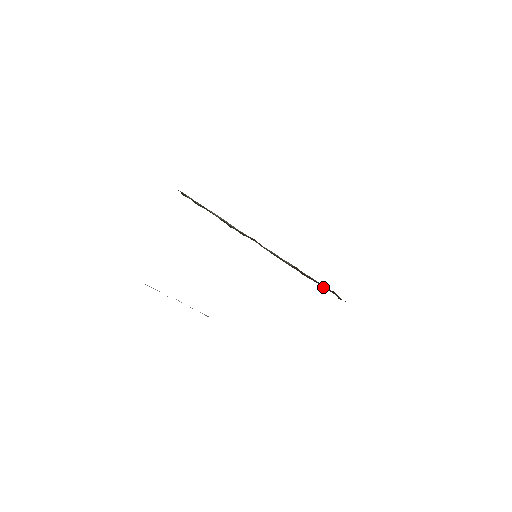
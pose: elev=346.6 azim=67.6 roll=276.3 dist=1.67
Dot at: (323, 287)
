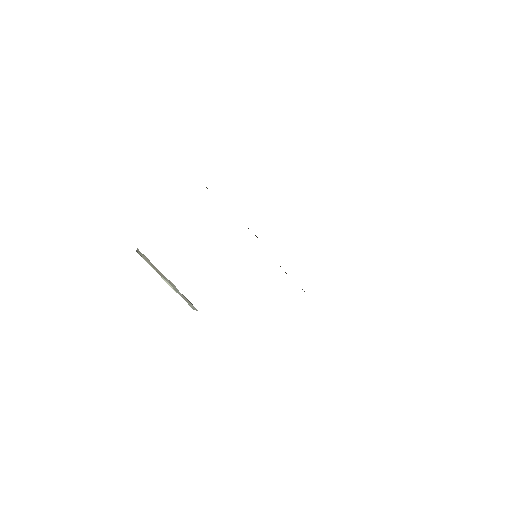
Dot at: occluded
